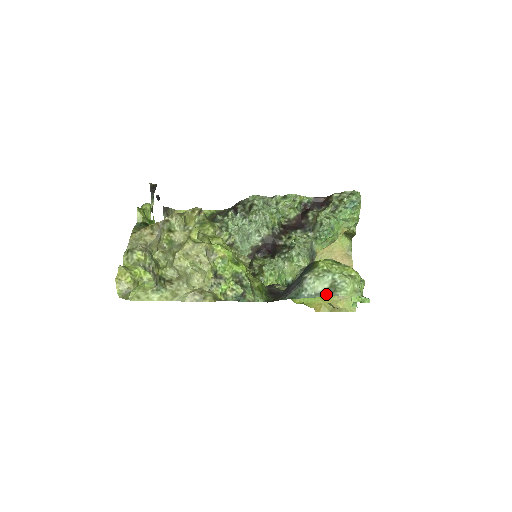
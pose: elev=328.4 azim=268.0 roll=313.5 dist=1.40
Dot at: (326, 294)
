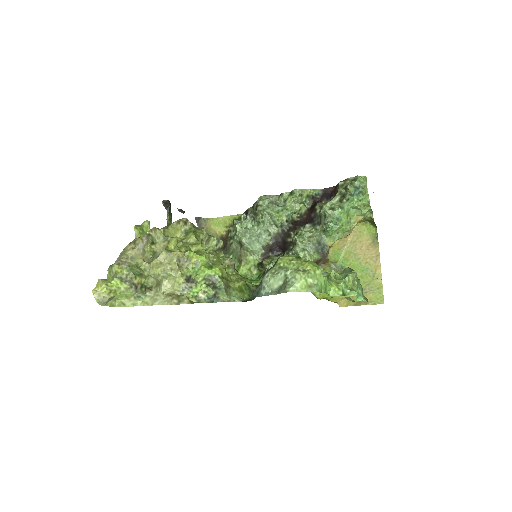
Dot at: (280, 291)
